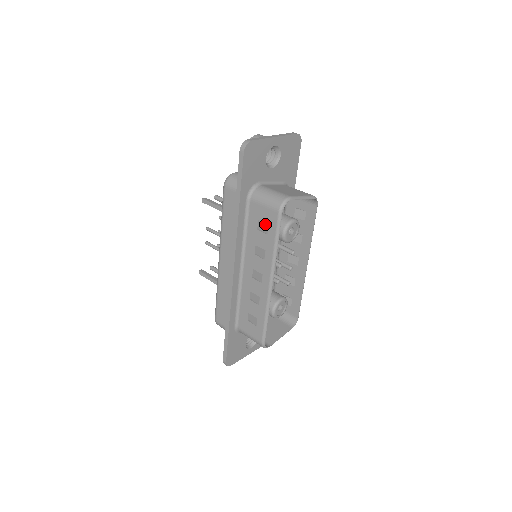
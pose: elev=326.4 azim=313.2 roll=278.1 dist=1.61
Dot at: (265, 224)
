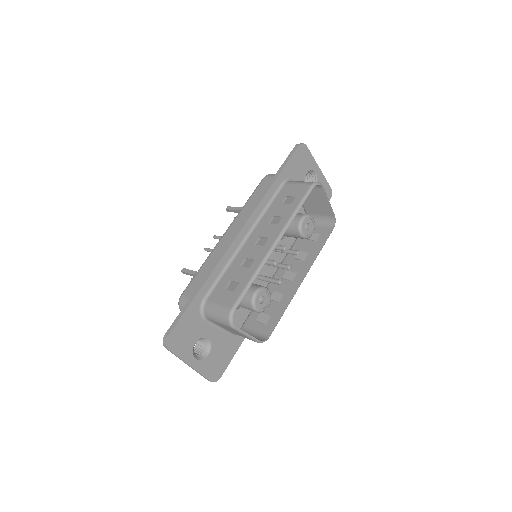
Dot at: (292, 198)
